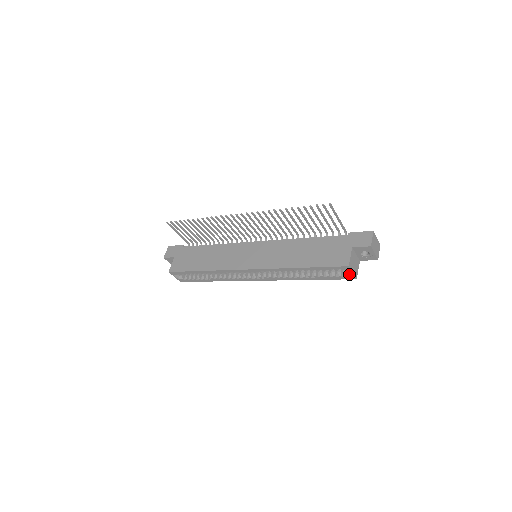
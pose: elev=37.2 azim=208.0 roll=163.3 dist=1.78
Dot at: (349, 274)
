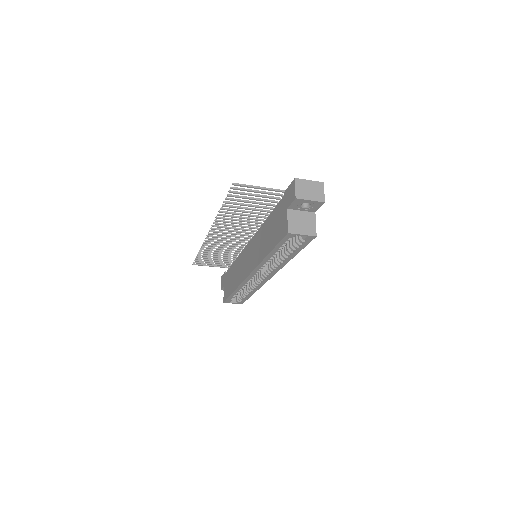
Dot at: (304, 237)
